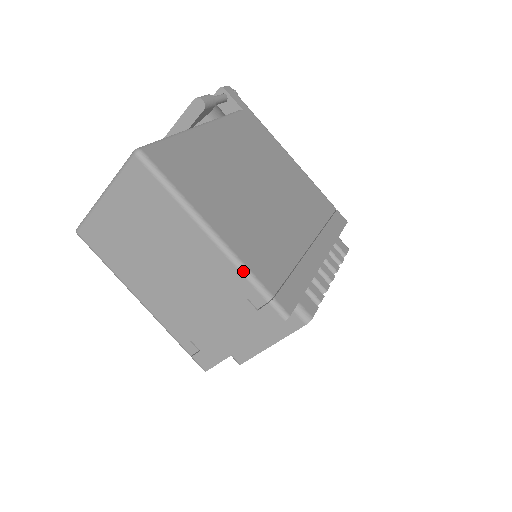
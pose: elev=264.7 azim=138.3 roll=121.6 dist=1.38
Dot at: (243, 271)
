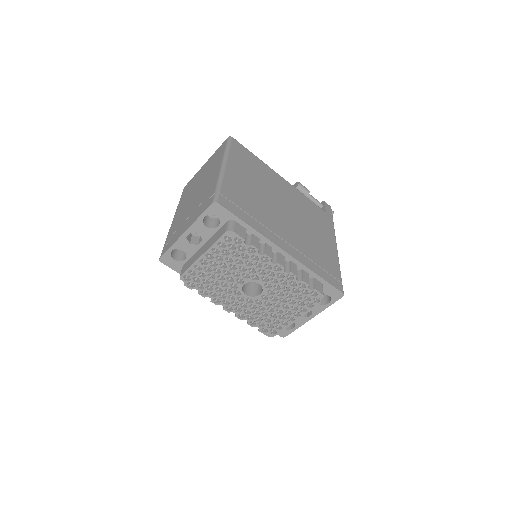
Dot at: (219, 179)
